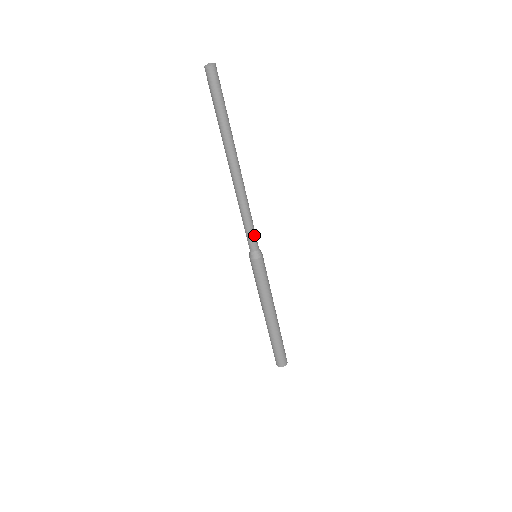
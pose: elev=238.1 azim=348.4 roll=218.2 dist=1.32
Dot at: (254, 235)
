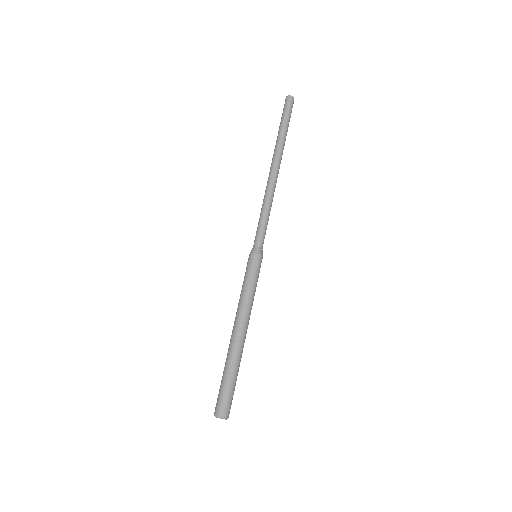
Dot at: (264, 231)
